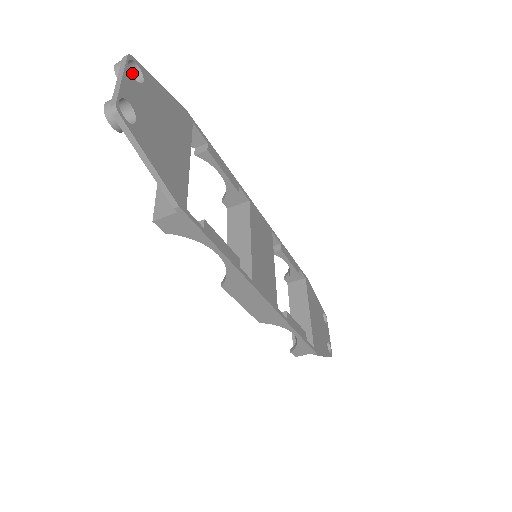
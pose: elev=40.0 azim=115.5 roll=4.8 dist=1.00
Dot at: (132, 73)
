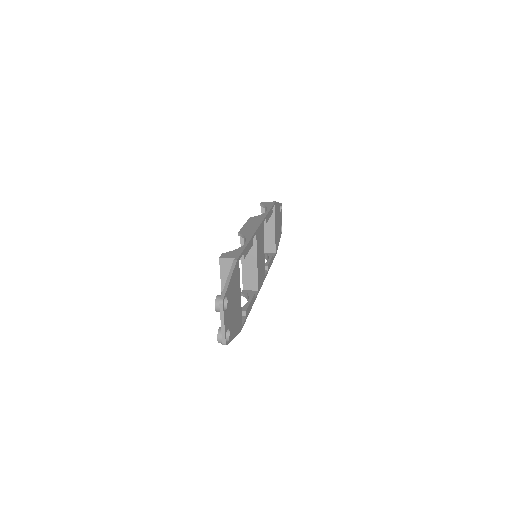
Dot at: (220, 296)
